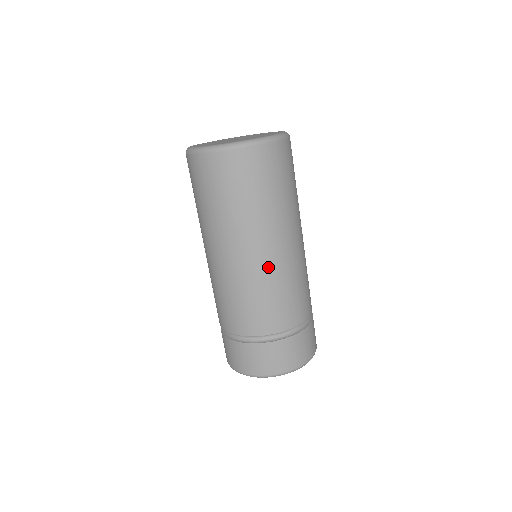
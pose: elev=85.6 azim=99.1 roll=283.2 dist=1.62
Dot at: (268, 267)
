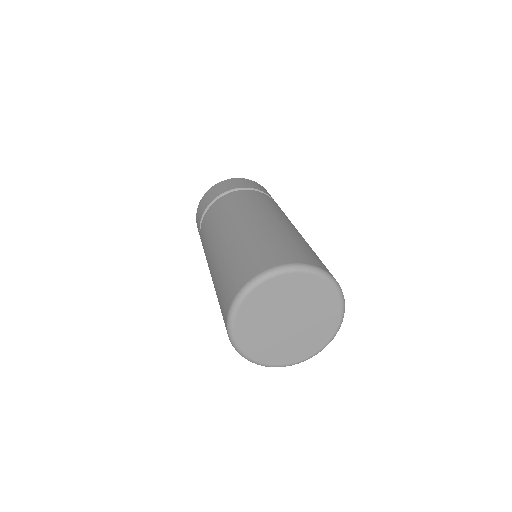
Dot at: occluded
